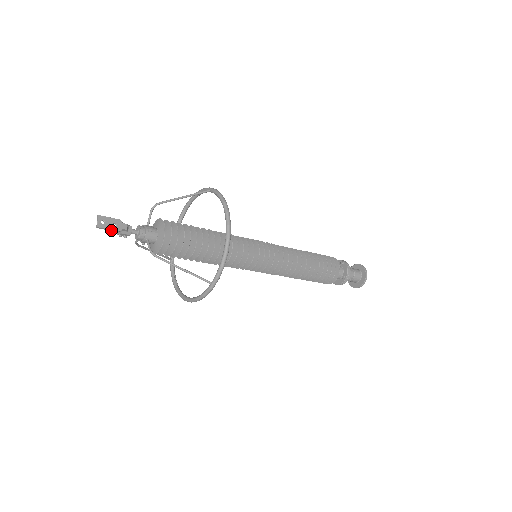
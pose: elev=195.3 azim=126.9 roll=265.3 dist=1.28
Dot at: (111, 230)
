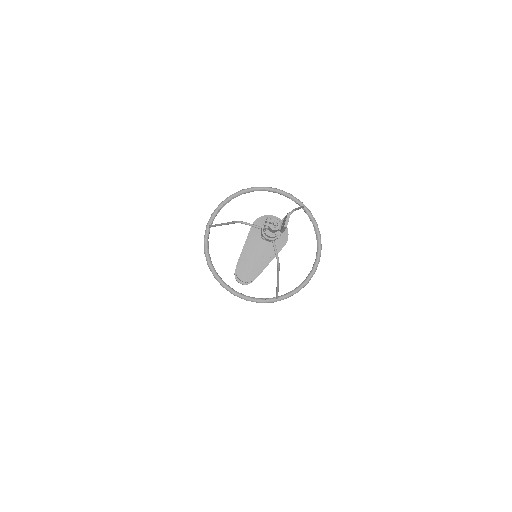
Dot at: (283, 230)
